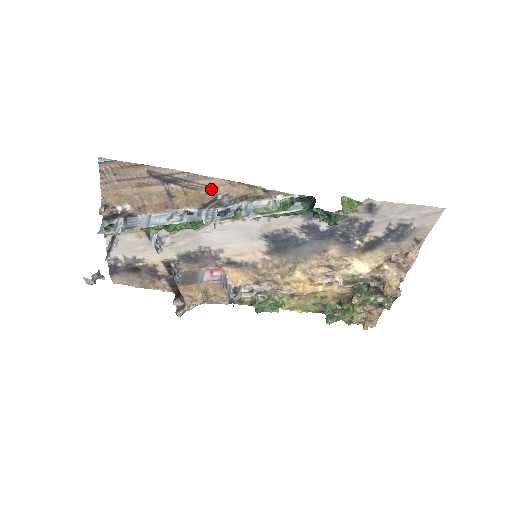
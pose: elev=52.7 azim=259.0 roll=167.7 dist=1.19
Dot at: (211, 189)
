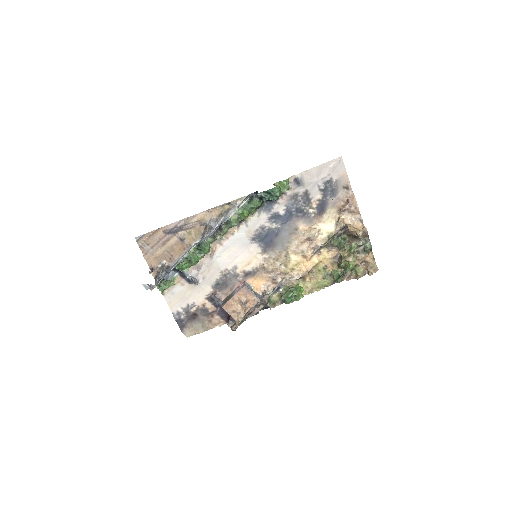
Dot at: (201, 222)
